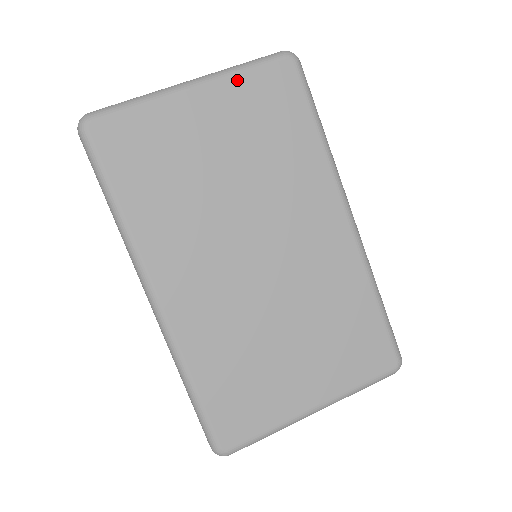
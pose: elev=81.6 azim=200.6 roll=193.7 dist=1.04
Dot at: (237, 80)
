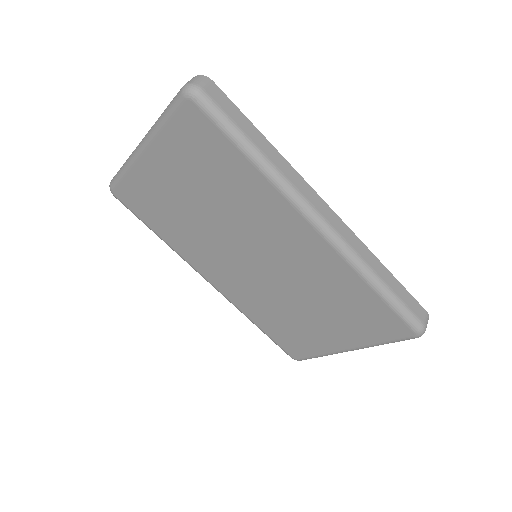
Dot at: (164, 136)
